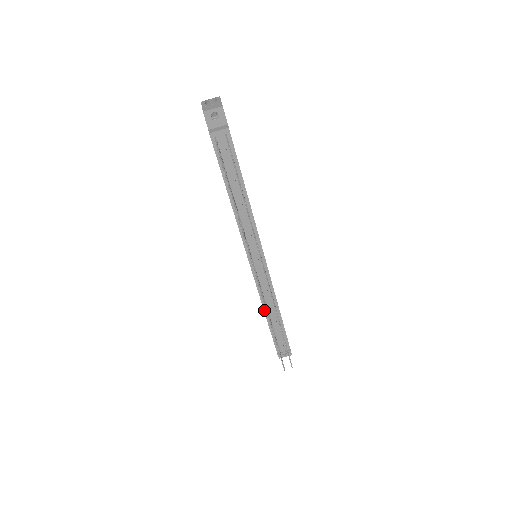
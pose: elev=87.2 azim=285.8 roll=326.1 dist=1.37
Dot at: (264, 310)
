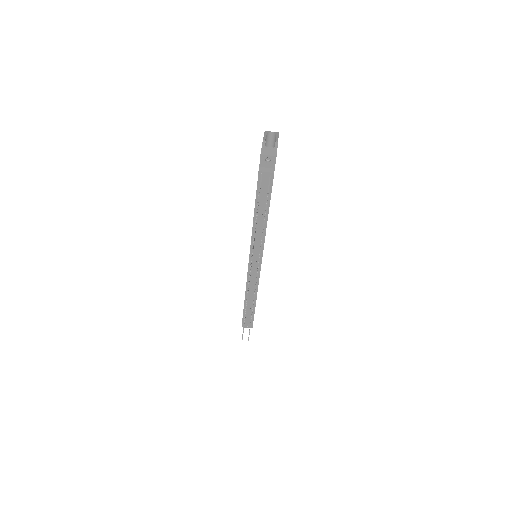
Dot at: (245, 293)
